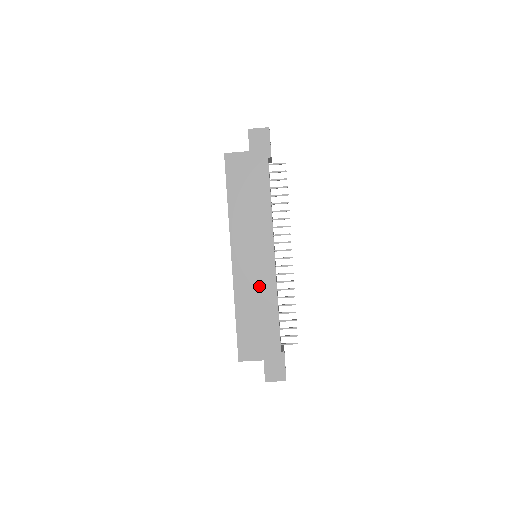
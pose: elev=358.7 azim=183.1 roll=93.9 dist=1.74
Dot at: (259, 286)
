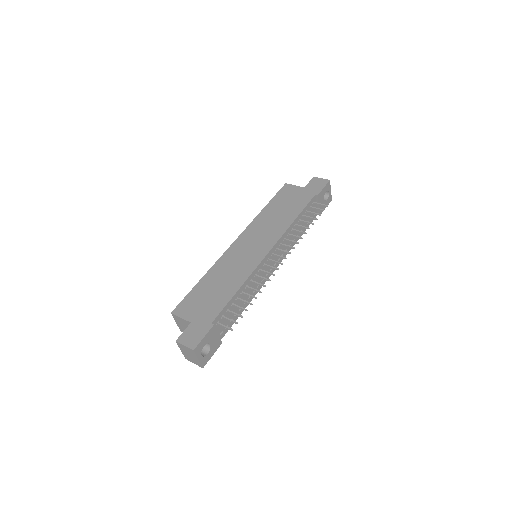
Dot at: (238, 267)
